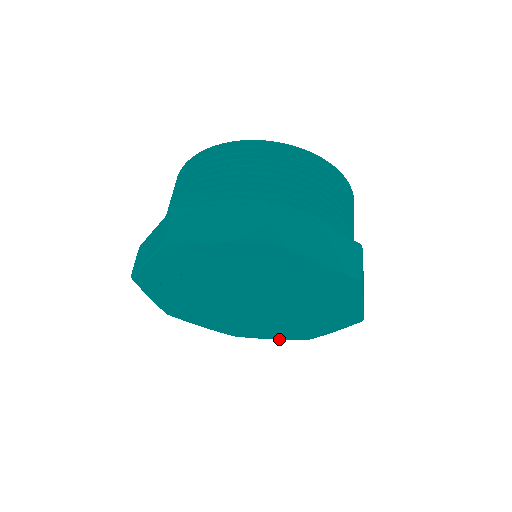
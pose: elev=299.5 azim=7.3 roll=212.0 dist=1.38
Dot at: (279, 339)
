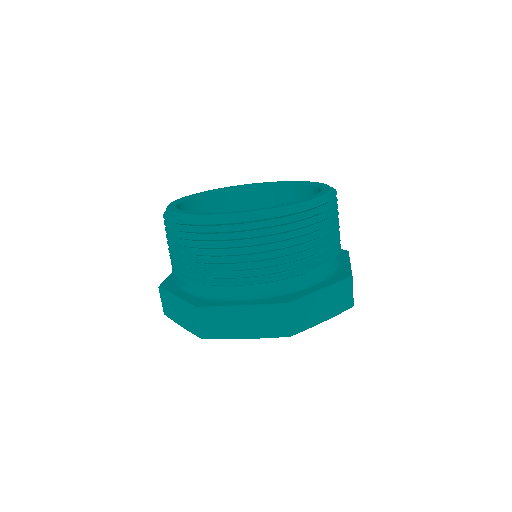
Dot at: occluded
